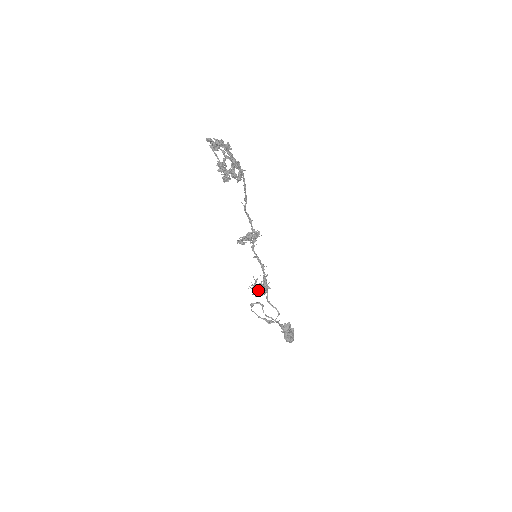
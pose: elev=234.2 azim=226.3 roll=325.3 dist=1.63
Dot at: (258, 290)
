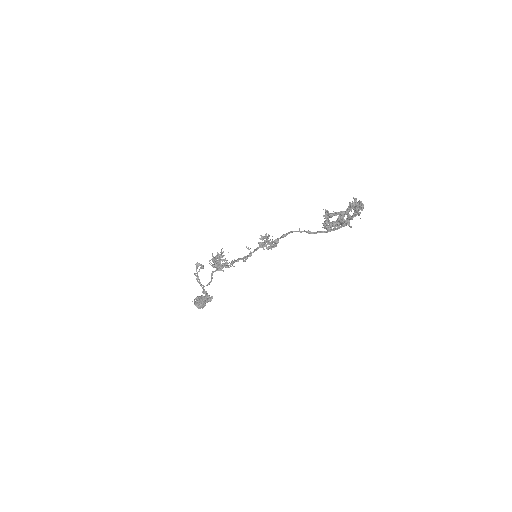
Dot at: (218, 263)
